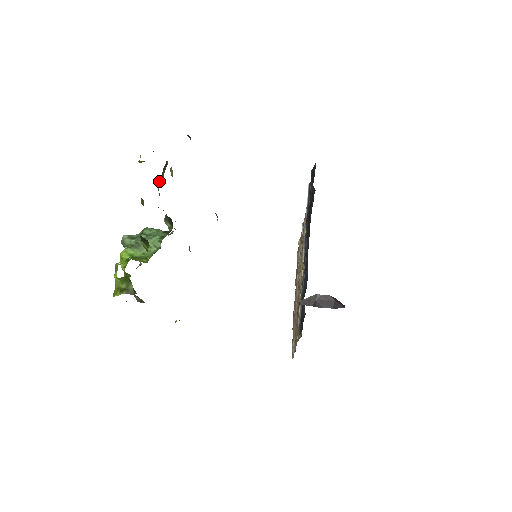
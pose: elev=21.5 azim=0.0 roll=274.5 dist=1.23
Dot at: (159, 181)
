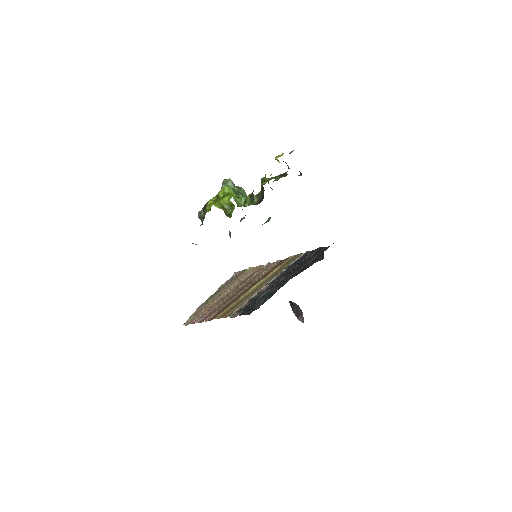
Dot at: (273, 177)
